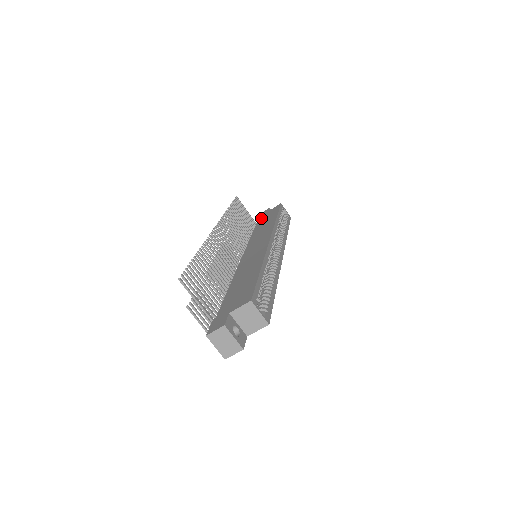
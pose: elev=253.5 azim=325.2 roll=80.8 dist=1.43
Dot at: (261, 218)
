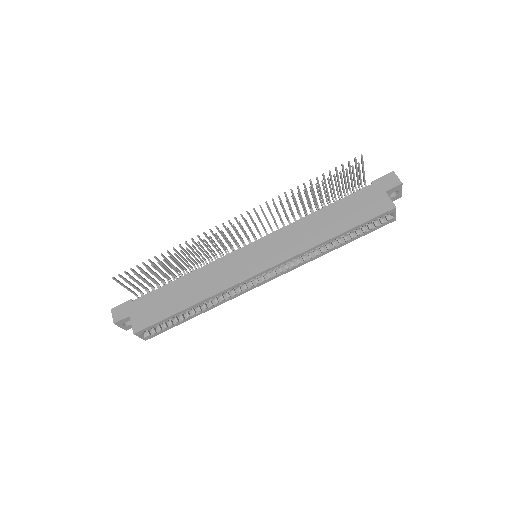
Dot at: (364, 193)
